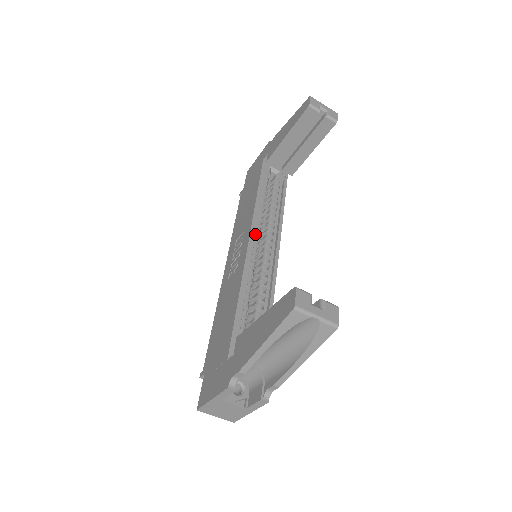
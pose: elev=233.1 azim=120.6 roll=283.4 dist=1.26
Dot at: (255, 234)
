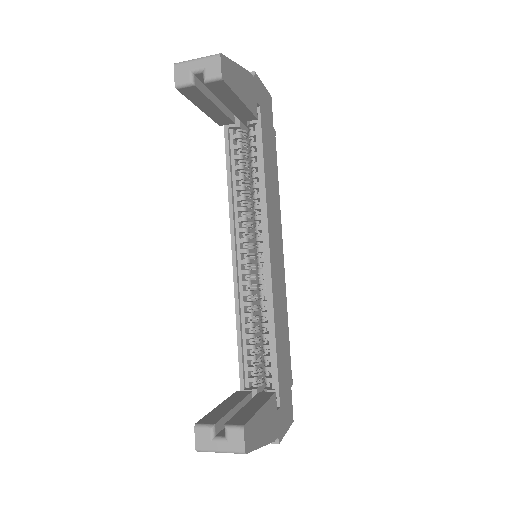
Dot at: (240, 239)
